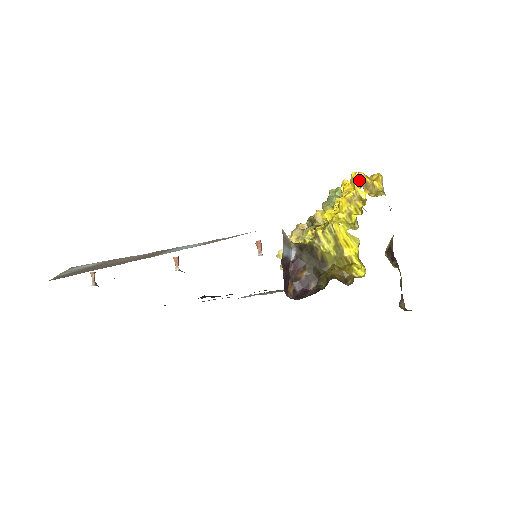
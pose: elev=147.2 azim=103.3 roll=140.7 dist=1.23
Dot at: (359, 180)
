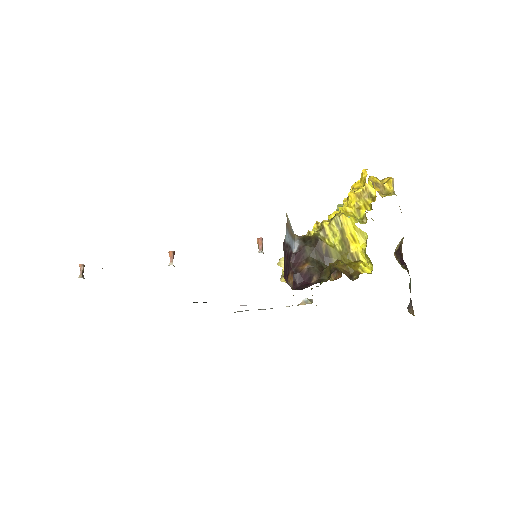
Dot at: occluded
